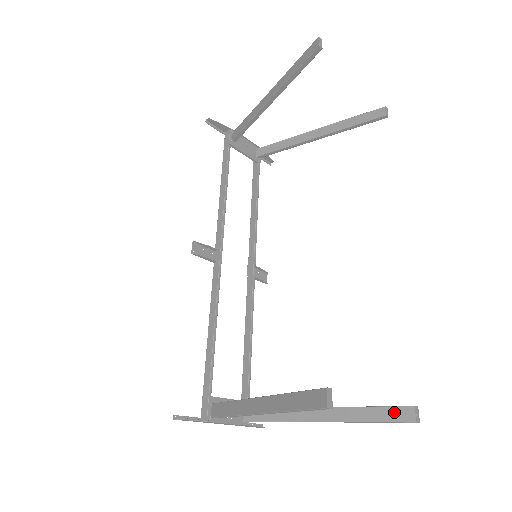
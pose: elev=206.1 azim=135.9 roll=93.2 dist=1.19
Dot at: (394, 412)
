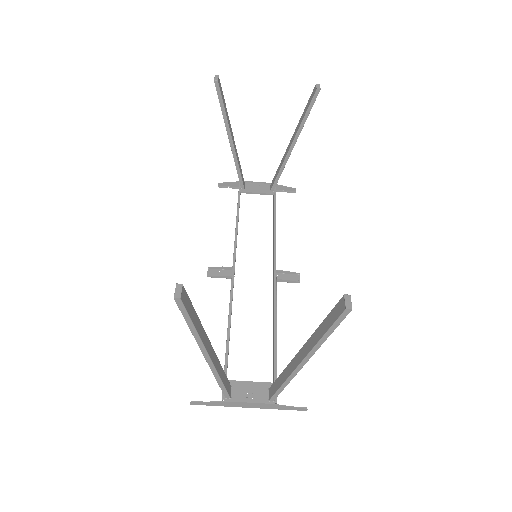
Dot at: (334, 313)
